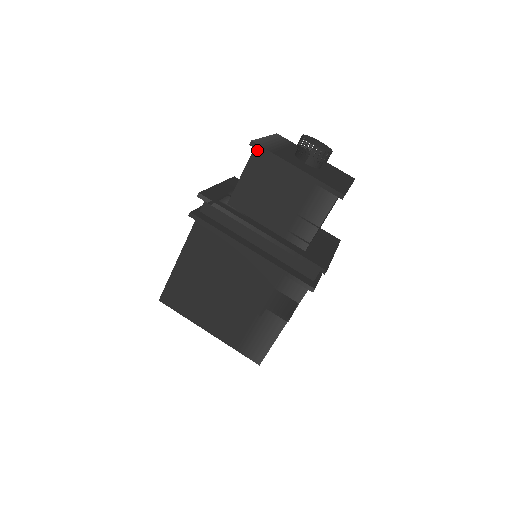
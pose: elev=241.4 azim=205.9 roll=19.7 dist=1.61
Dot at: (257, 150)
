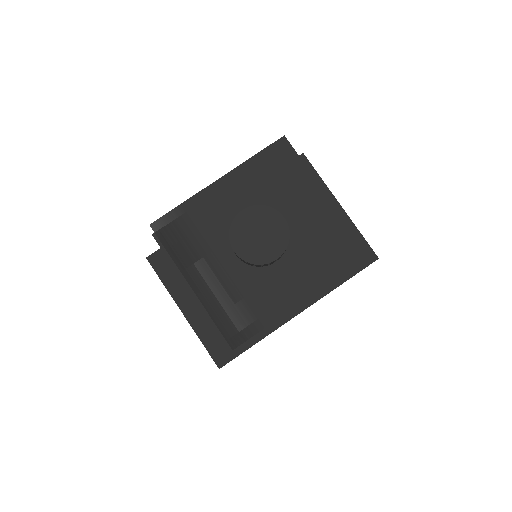
Dot at: (240, 336)
